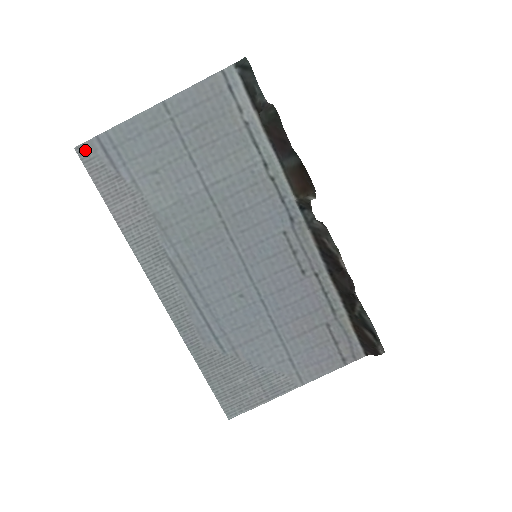
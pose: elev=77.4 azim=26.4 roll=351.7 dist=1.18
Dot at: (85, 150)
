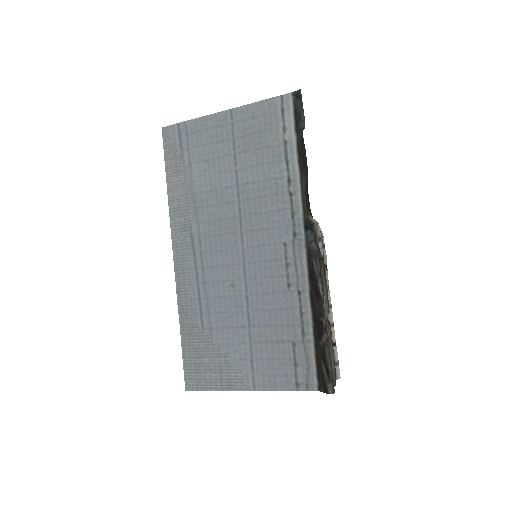
Dot at: (168, 131)
